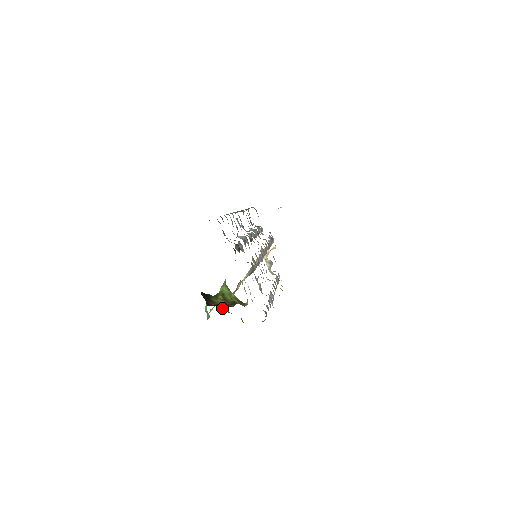
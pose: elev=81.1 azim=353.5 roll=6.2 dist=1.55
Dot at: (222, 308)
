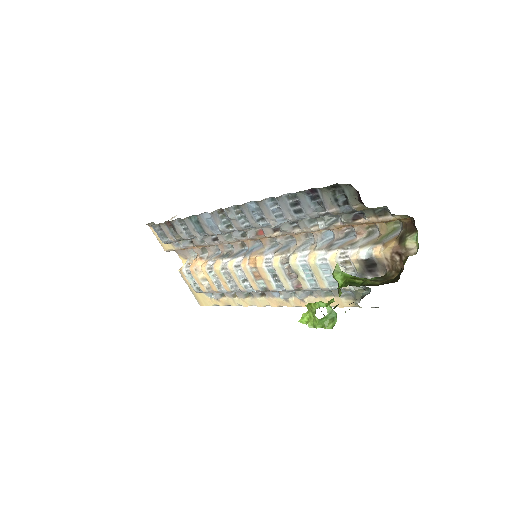
Dot at: occluded
